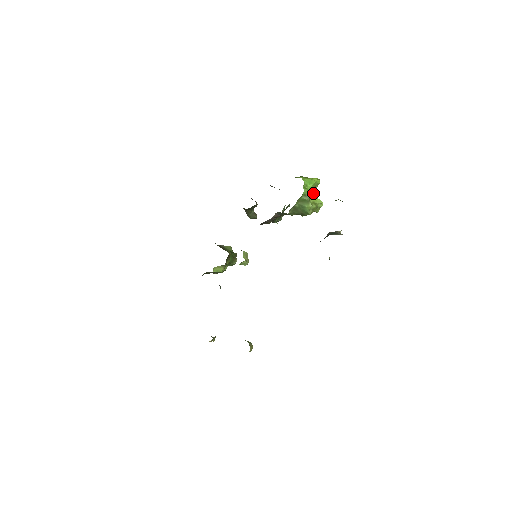
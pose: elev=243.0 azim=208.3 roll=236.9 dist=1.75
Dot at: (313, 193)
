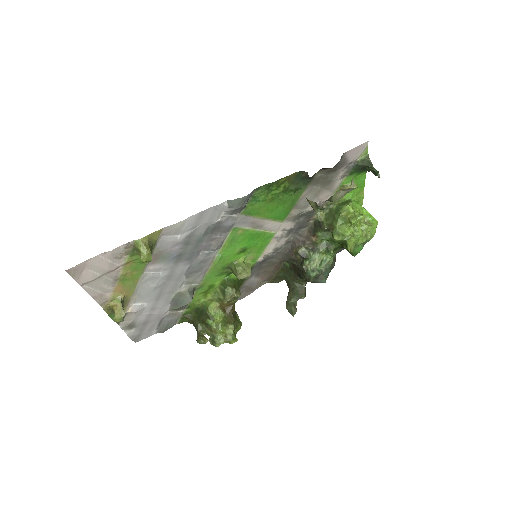
Dot at: occluded
